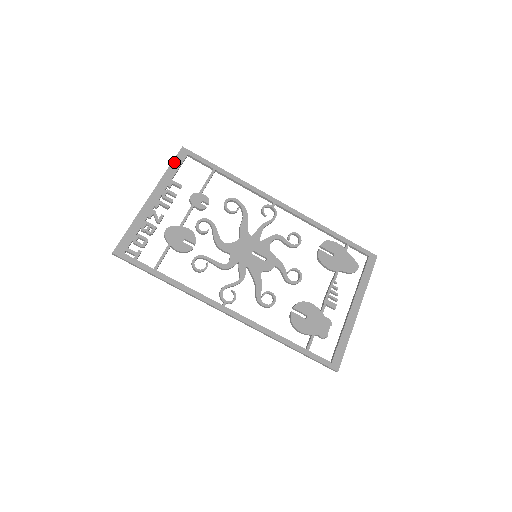
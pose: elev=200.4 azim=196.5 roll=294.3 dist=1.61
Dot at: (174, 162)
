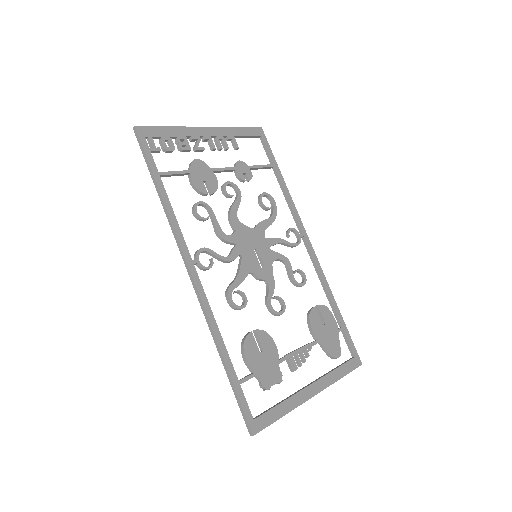
Dot at: (246, 129)
